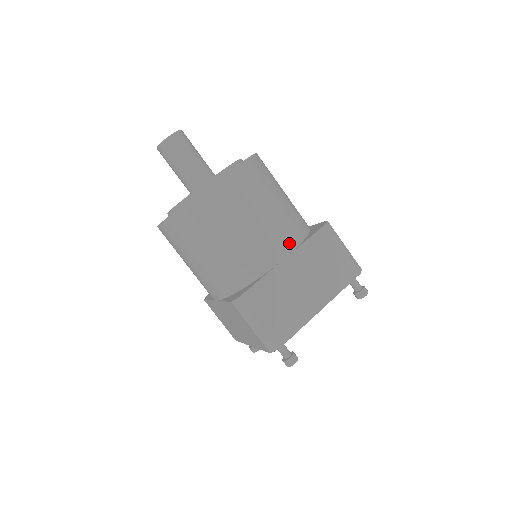
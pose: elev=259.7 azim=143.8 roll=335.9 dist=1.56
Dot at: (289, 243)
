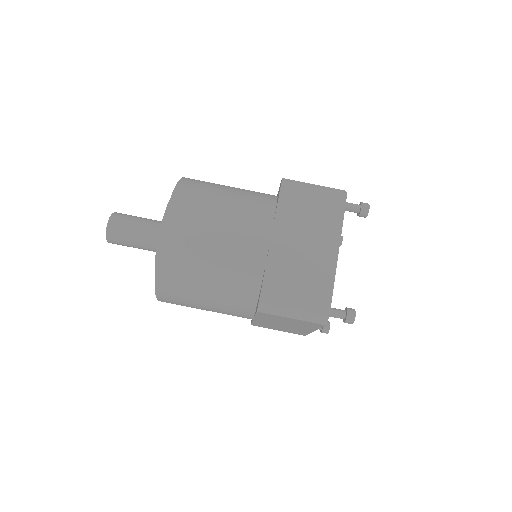
Dot at: (264, 224)
